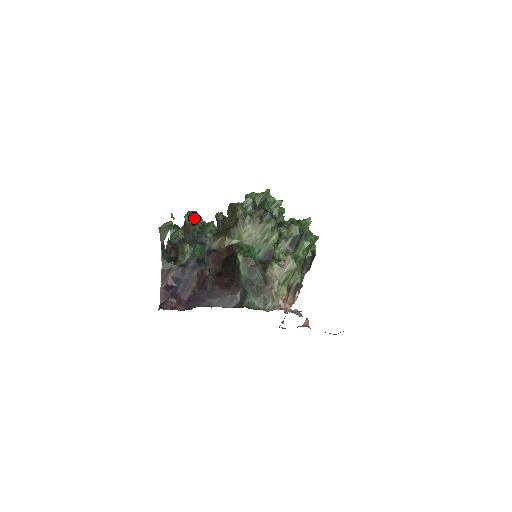
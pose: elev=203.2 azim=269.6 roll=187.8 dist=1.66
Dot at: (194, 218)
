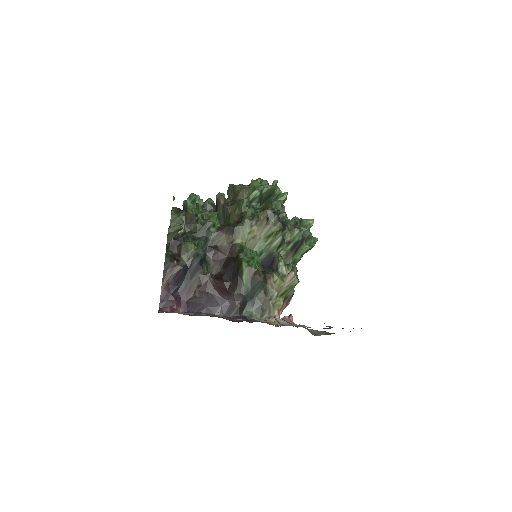
Dot at: (196, 203)
